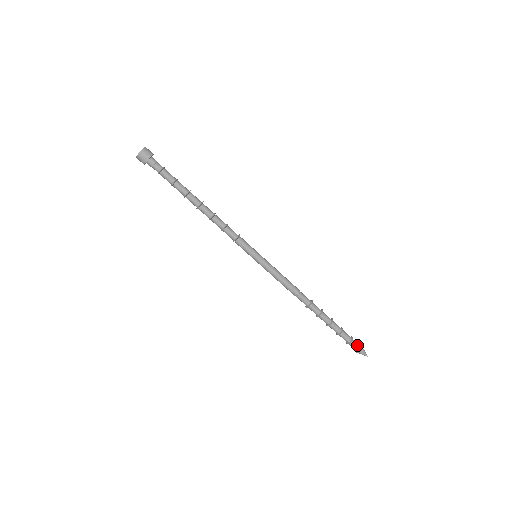
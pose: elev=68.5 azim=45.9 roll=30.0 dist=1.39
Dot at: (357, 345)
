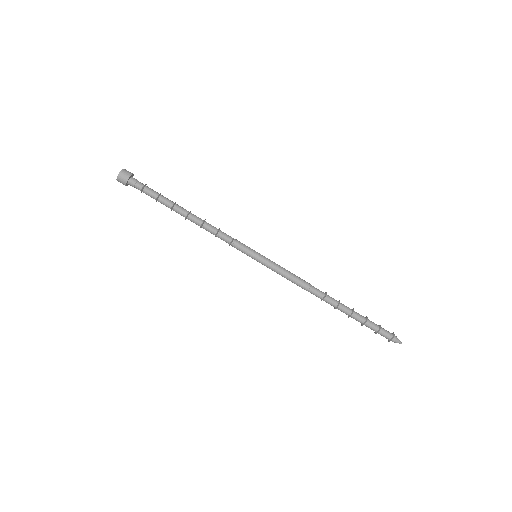
Dot at: (386, 335)
